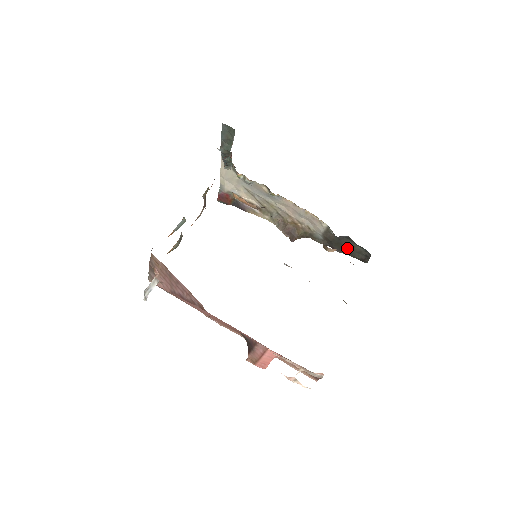
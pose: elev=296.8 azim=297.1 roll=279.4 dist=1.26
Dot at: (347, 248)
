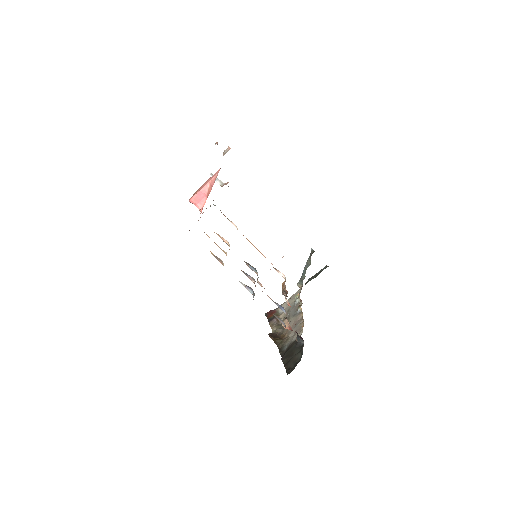
Dot at: (291, 356)
